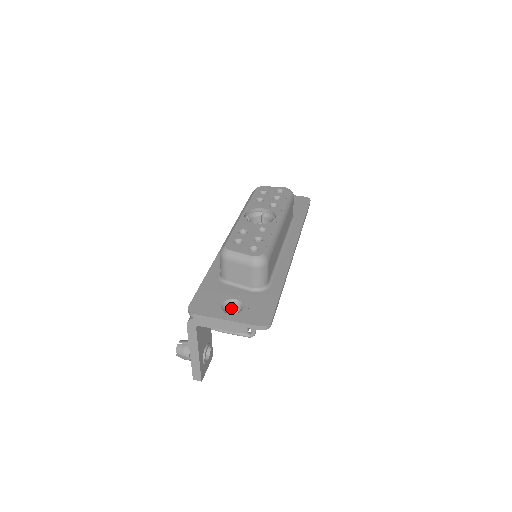
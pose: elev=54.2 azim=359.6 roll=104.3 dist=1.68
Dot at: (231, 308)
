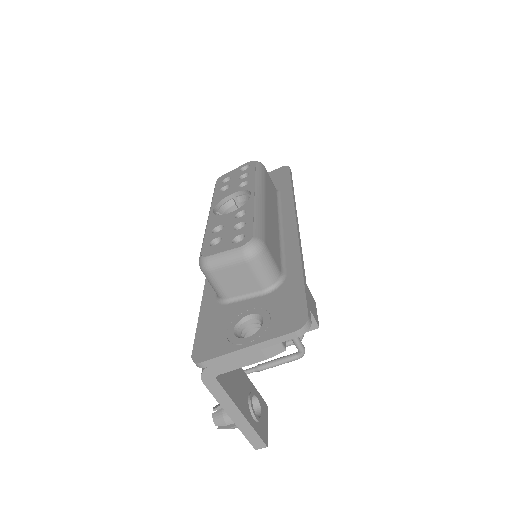
Dot at: (249, 330)
